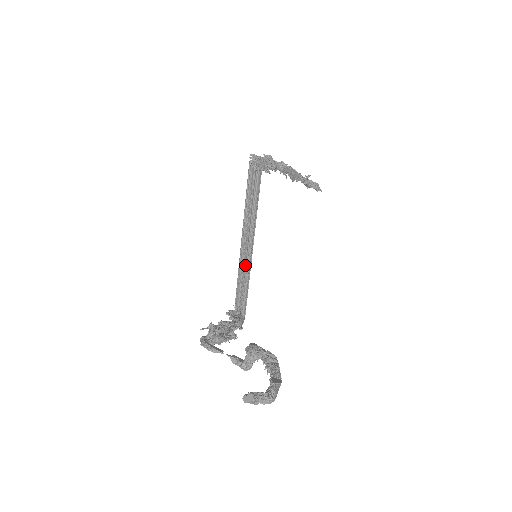
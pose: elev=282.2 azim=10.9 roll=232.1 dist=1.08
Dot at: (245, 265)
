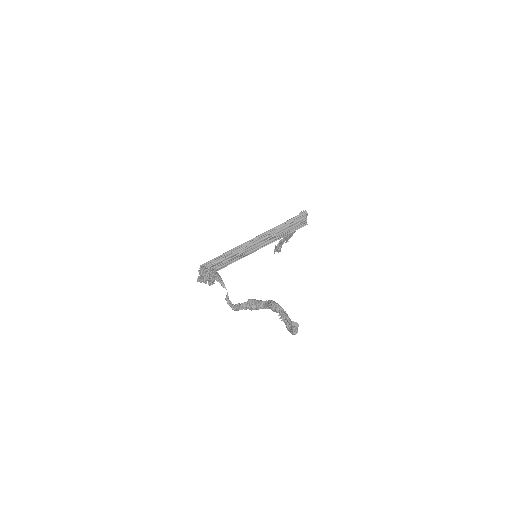
Dot at: (237, 253)
